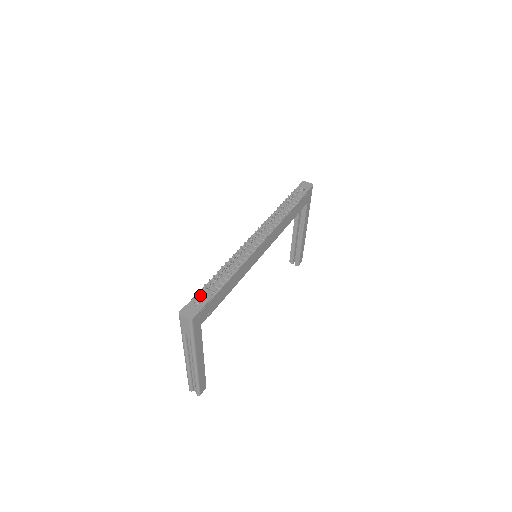
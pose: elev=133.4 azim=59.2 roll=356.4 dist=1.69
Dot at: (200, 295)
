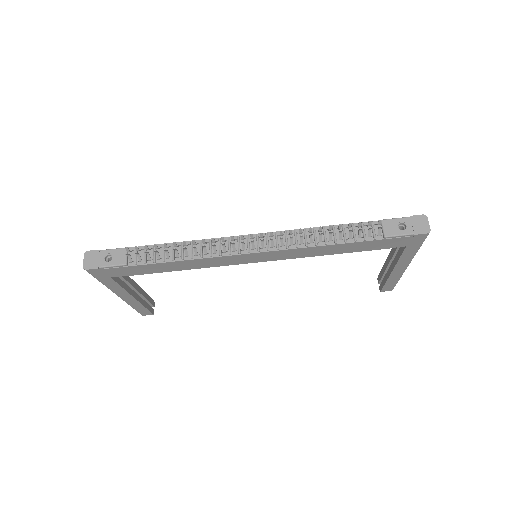
Dot at: (121, 252)
